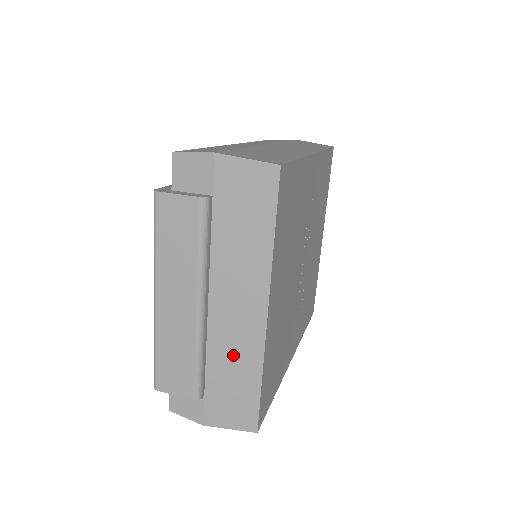
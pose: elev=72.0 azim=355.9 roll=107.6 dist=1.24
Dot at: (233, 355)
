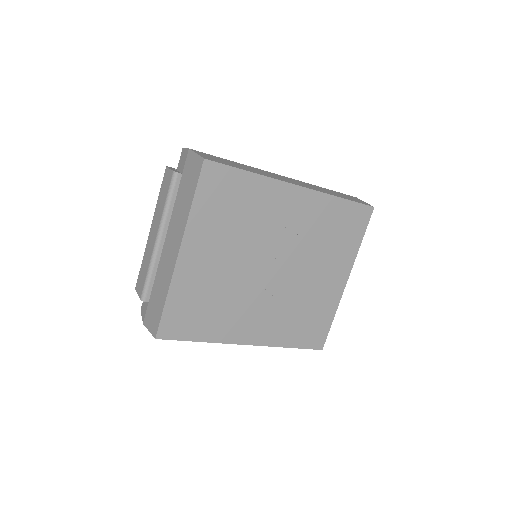
Dot at: (163, 278)
